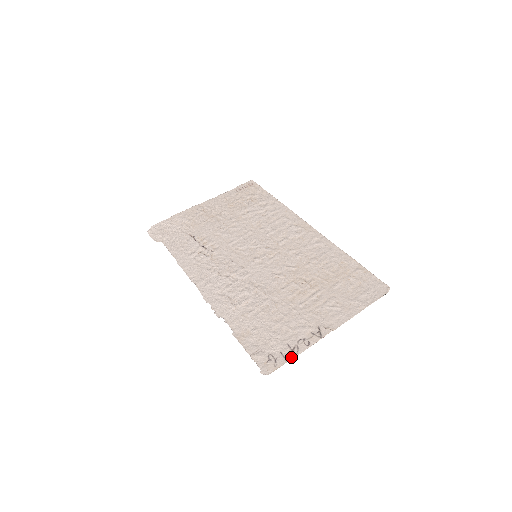
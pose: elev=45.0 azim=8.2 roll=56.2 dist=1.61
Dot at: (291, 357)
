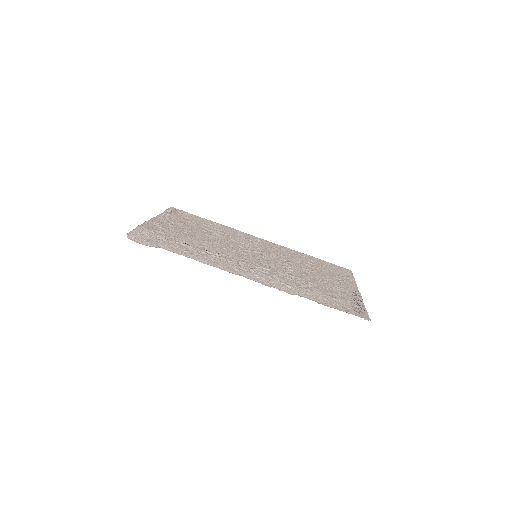
Dot at: (365, 309)
